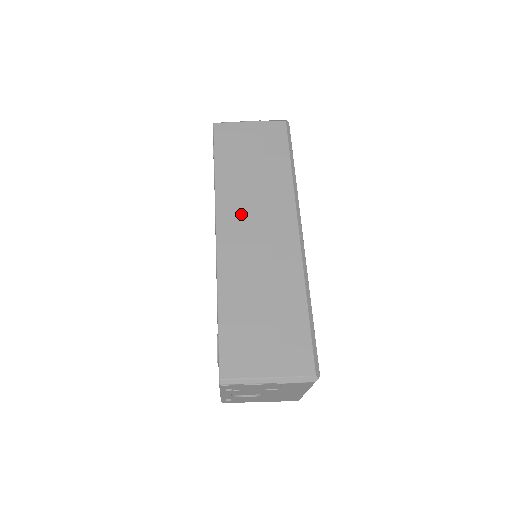
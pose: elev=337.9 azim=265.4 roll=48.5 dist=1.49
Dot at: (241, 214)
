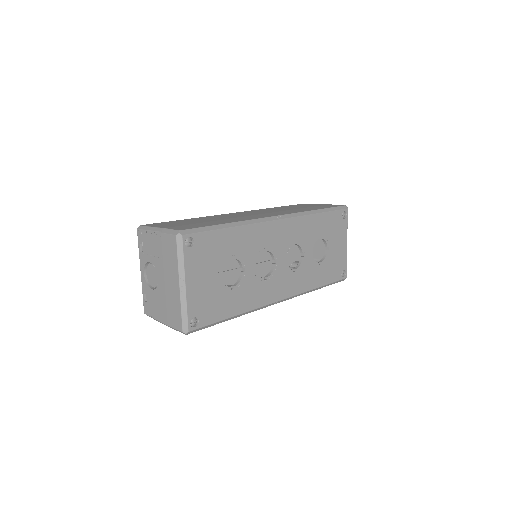
Dot at: occluded
